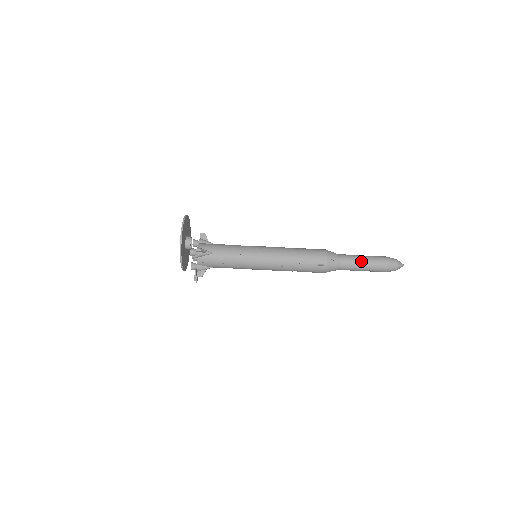
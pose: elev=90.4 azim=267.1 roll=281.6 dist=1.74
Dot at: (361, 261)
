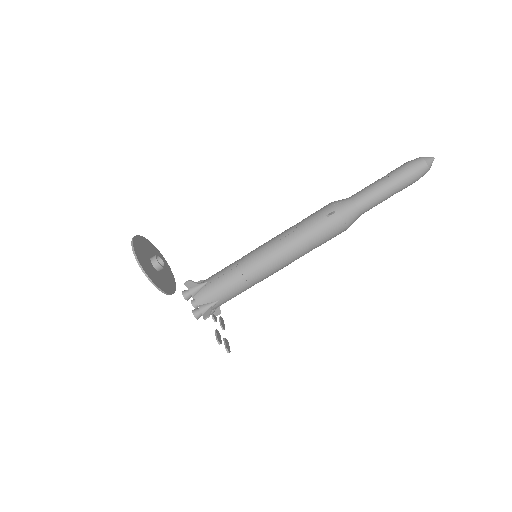
Dot at: (376, 183)
